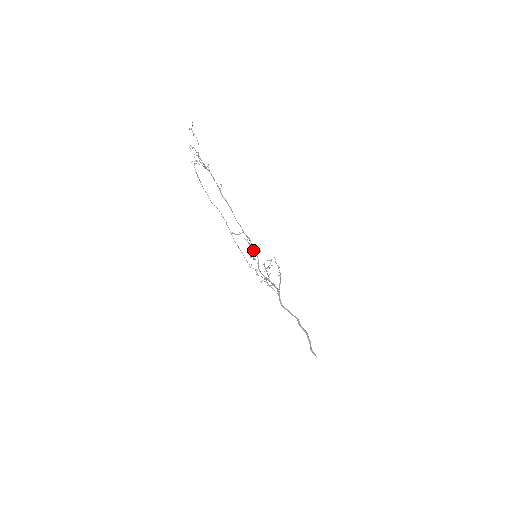
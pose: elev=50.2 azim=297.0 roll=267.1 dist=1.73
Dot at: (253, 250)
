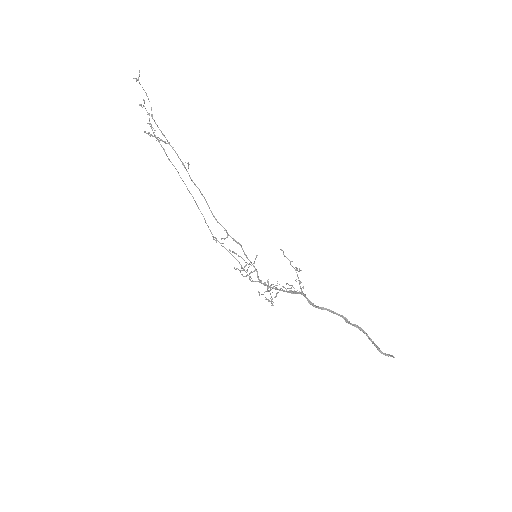
Dot at: occluded
